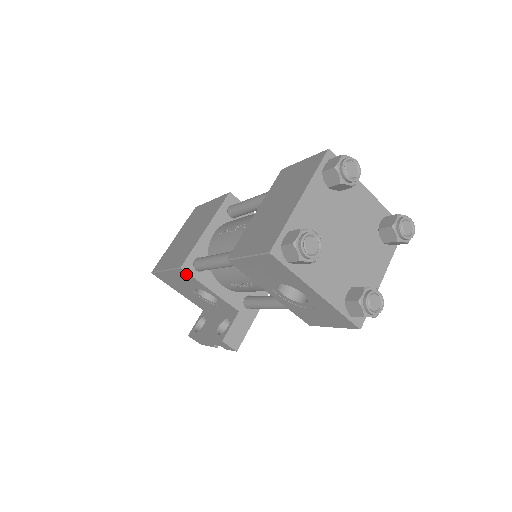
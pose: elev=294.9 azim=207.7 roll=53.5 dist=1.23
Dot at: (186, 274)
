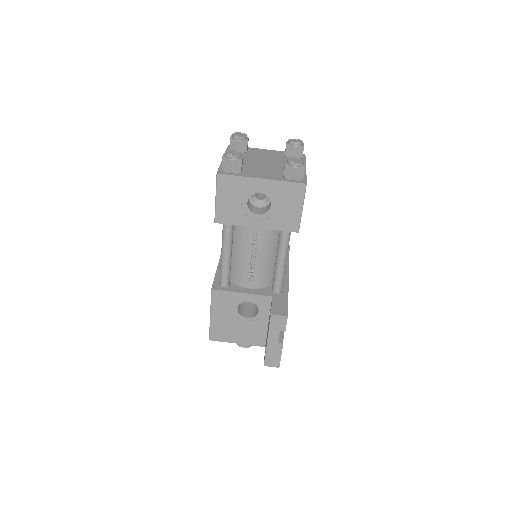
Dot at: (219, 294)
